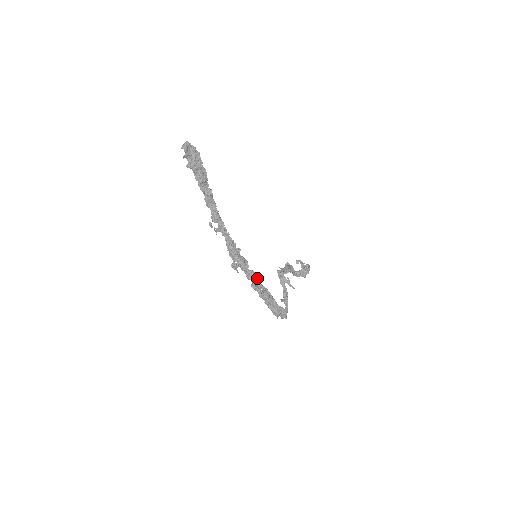
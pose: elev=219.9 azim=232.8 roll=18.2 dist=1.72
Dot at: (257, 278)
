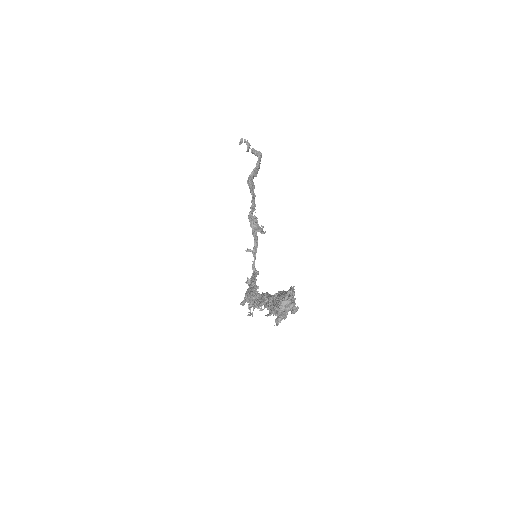
Dot at: occluded
